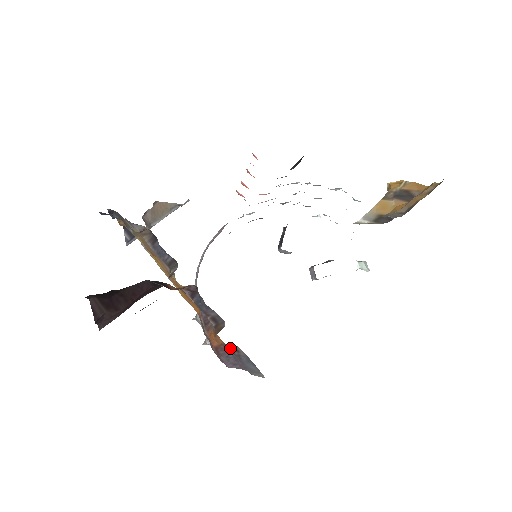
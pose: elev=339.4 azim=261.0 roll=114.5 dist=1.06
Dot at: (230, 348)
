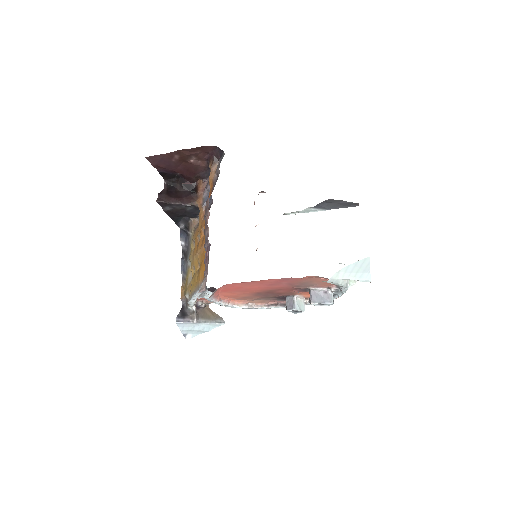
Dot at: (214, 177)
